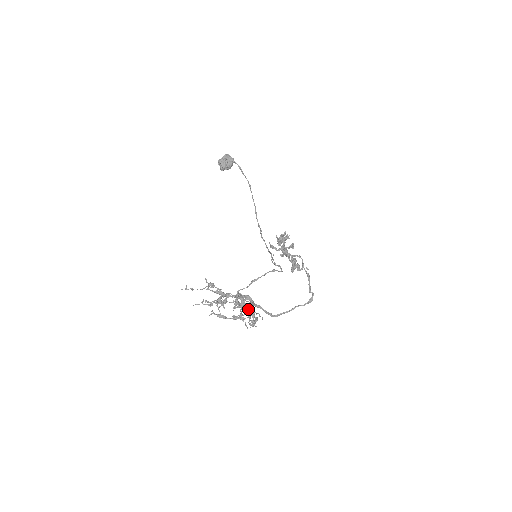
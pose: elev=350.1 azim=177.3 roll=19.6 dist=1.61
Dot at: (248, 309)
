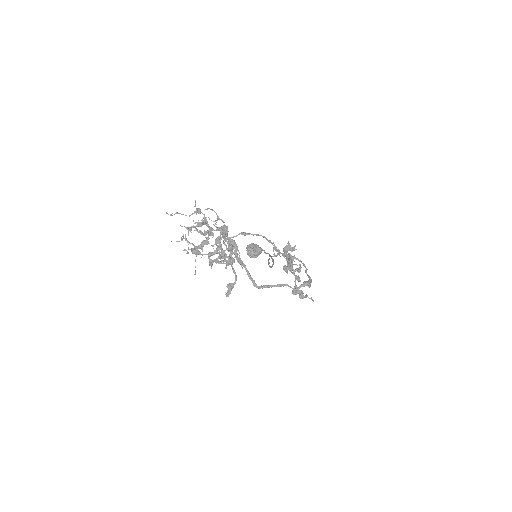
Dot at: (229, 243)
